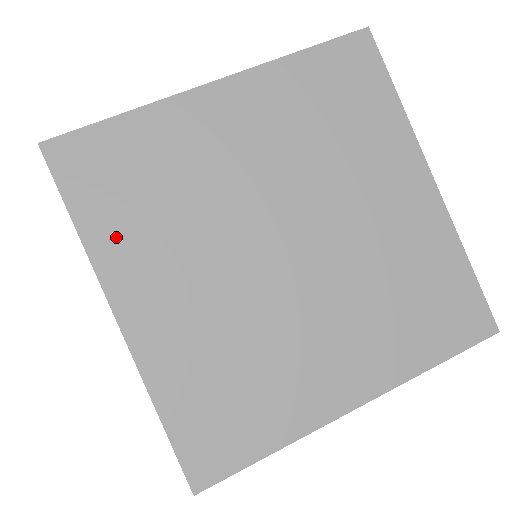
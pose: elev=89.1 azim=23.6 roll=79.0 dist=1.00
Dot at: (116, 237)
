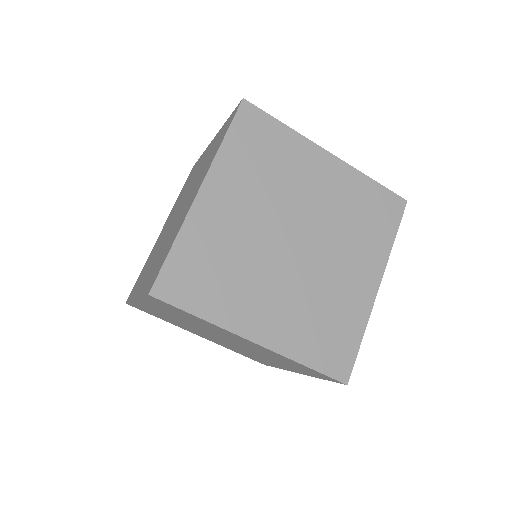
Dot at: (222, 306)
